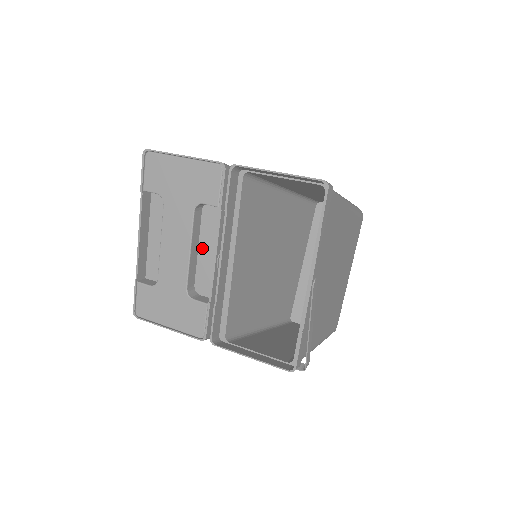
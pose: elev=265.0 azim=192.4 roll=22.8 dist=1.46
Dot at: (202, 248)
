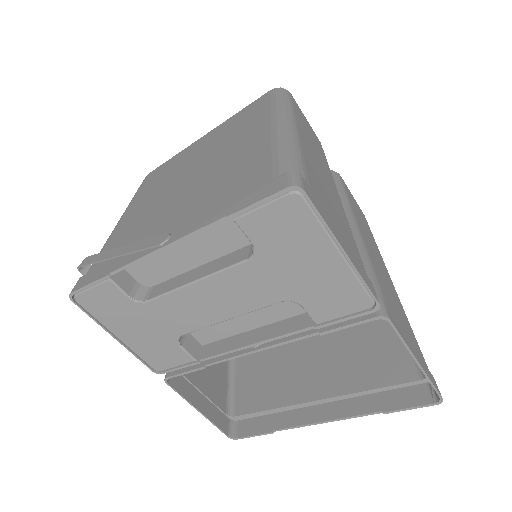
Dot at: occluded
